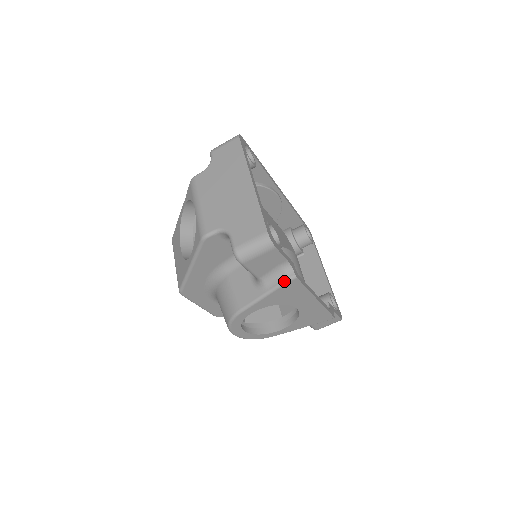
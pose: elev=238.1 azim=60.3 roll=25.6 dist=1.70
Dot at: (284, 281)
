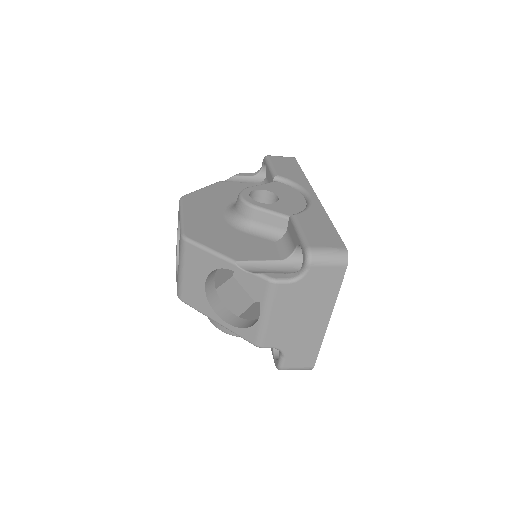
Dot at: occluded
